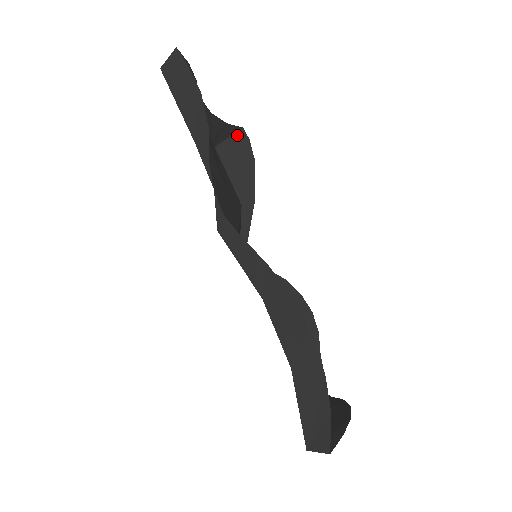
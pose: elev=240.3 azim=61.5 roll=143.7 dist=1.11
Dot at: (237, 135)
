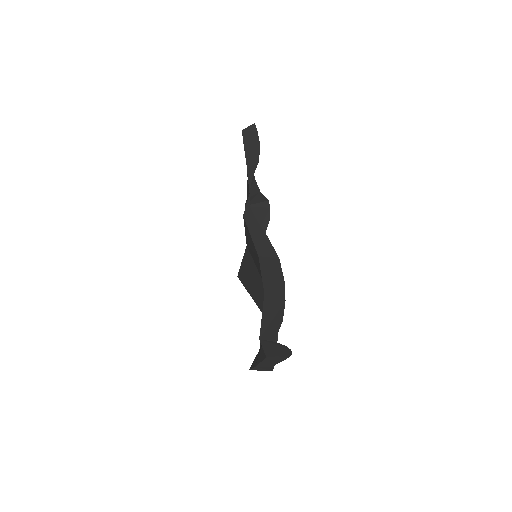
Dot at: (263, 203)
